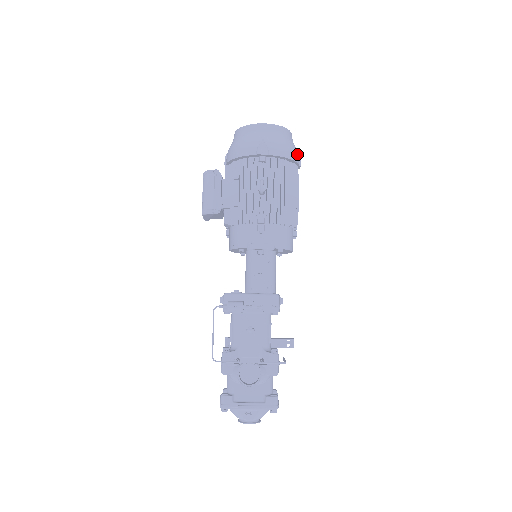
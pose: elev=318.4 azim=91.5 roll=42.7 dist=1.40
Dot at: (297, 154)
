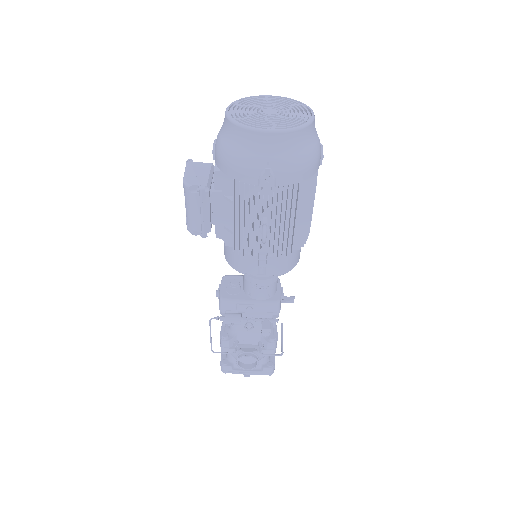
Dot at: (318, 156)
